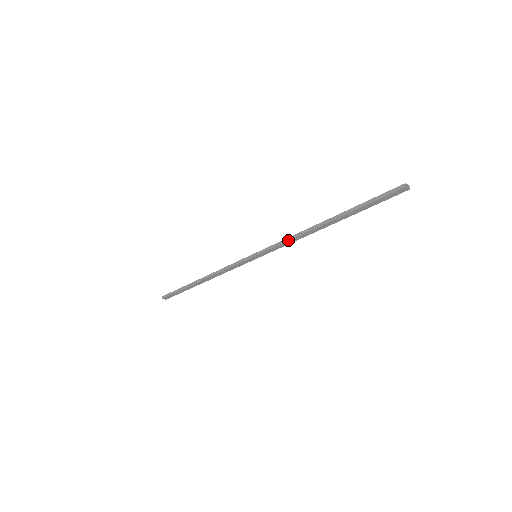
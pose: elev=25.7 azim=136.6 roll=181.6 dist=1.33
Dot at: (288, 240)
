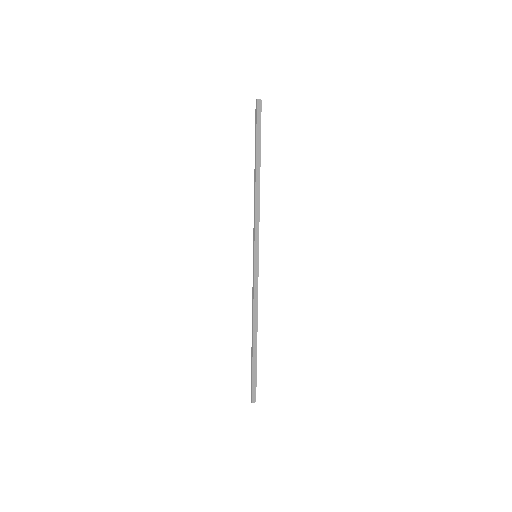
Dot at: (254, 213)
